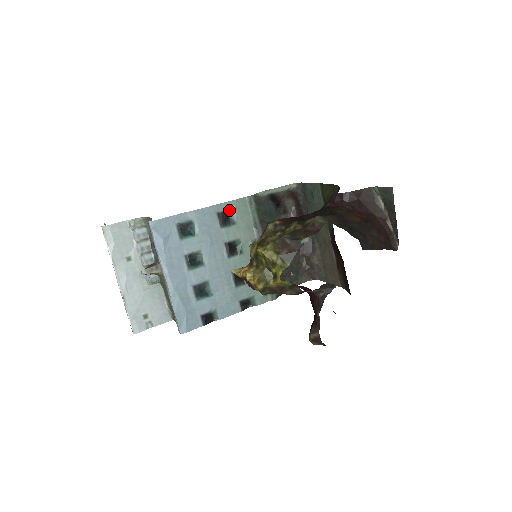
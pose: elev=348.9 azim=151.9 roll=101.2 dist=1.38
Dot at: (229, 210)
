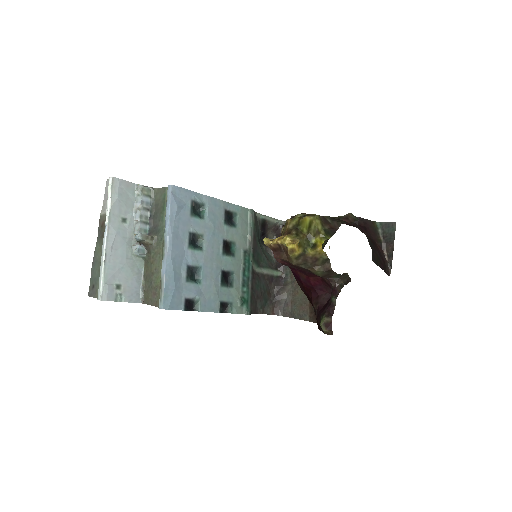
Dot at: (234, 212)
